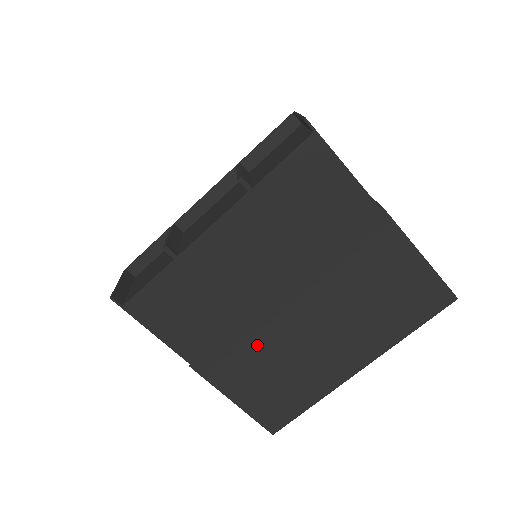
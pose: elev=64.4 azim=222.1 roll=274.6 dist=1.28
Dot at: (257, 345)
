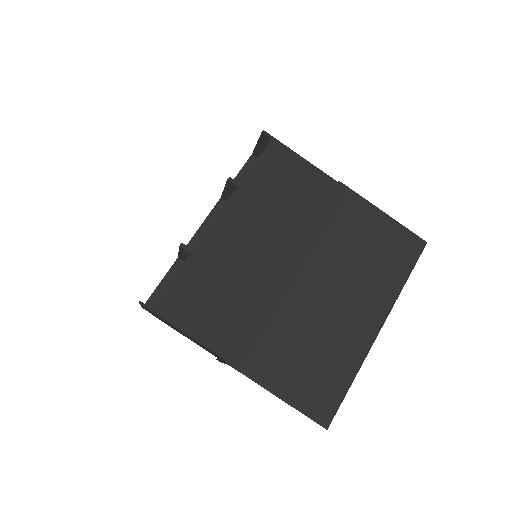
Dot at: (281, 323)
